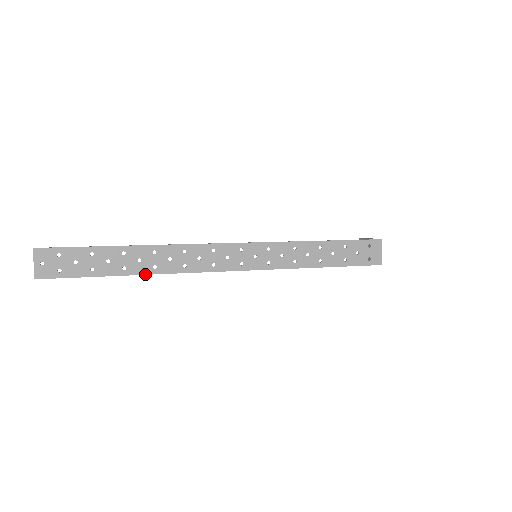
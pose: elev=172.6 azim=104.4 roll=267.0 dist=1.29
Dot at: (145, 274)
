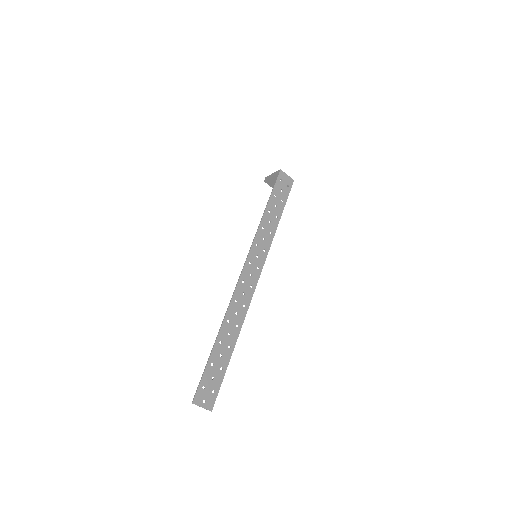
Dot at: (238, 335)
